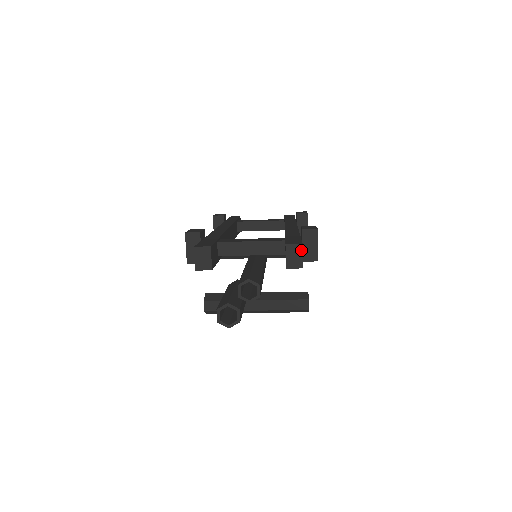
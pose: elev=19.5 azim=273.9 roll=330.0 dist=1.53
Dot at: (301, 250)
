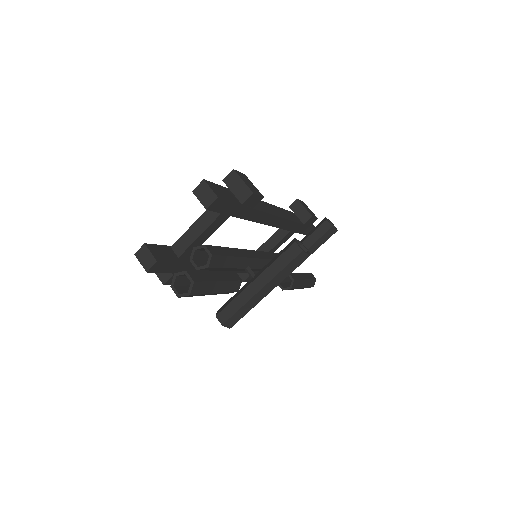
Dot at: (206, 185)
